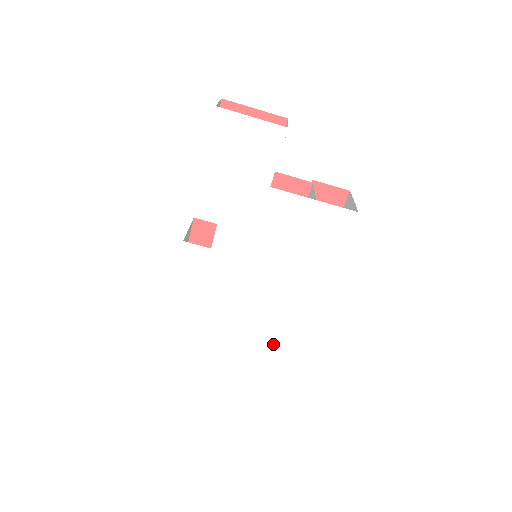
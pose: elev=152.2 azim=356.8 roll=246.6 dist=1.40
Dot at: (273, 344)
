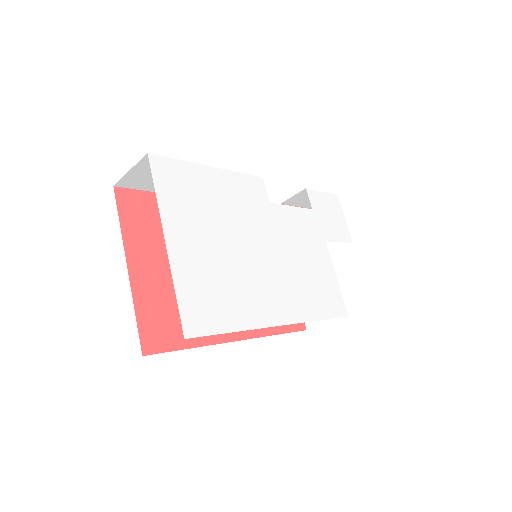
Dot at: (217, 295)
